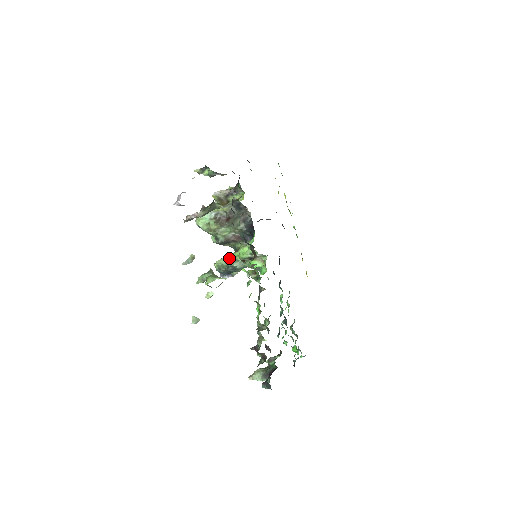
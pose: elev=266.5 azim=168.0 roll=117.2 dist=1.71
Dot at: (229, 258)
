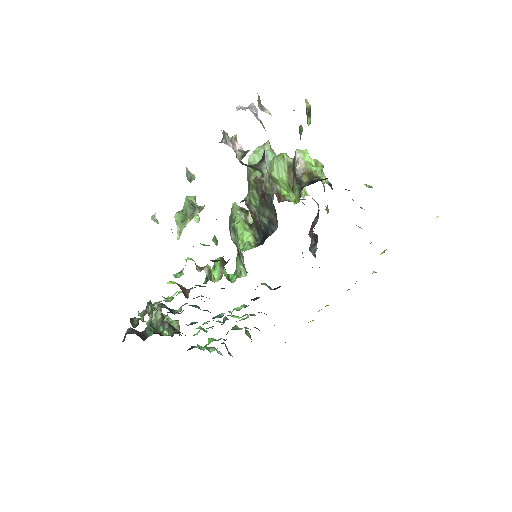
Dot at: (236, 221)
